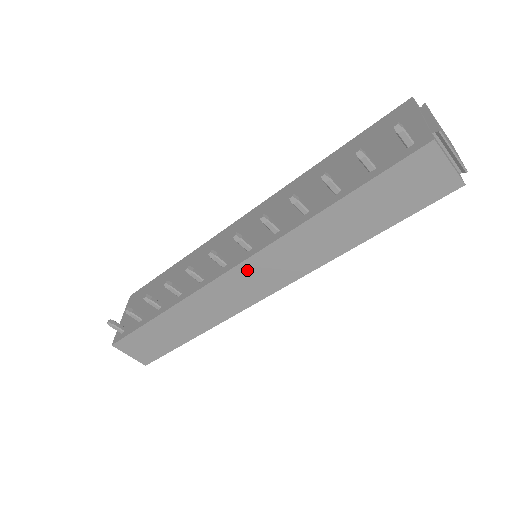
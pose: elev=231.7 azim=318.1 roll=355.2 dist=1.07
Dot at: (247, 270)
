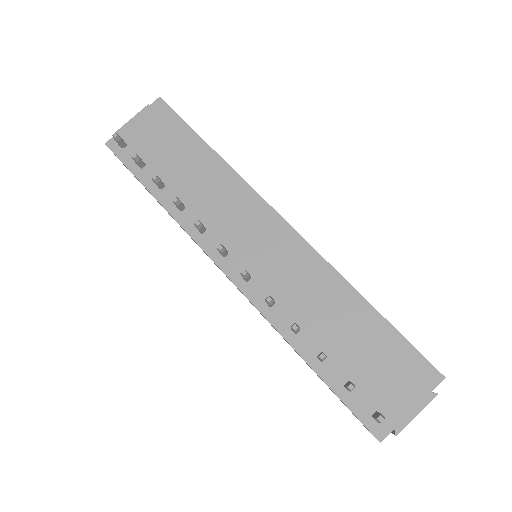
Dot at: (230, 280)
